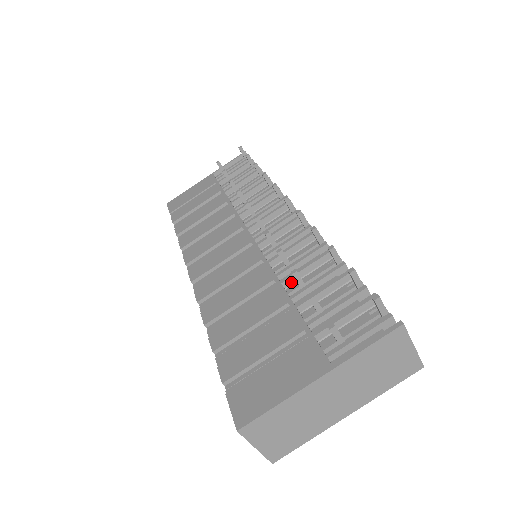
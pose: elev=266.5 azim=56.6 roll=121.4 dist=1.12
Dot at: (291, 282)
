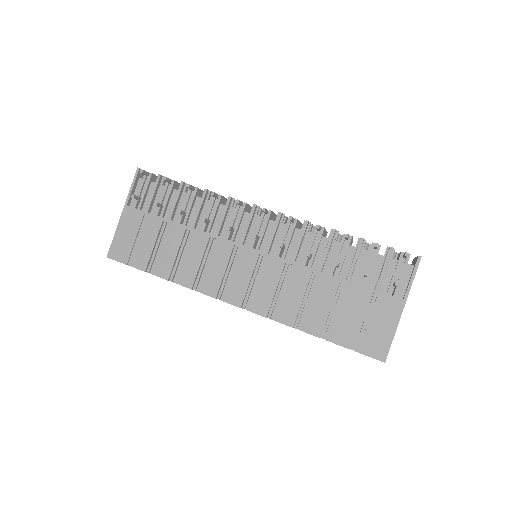
Dot at: (323, 266)
